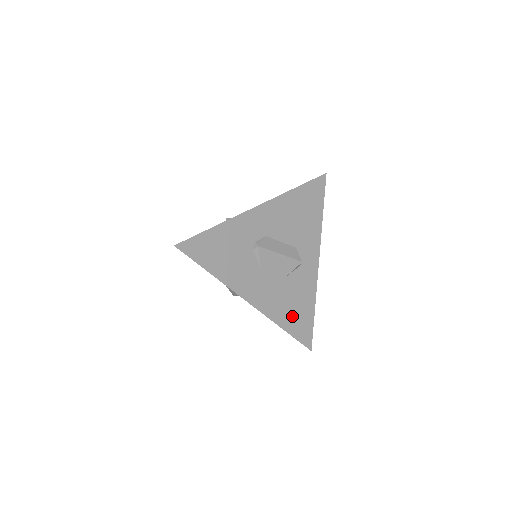
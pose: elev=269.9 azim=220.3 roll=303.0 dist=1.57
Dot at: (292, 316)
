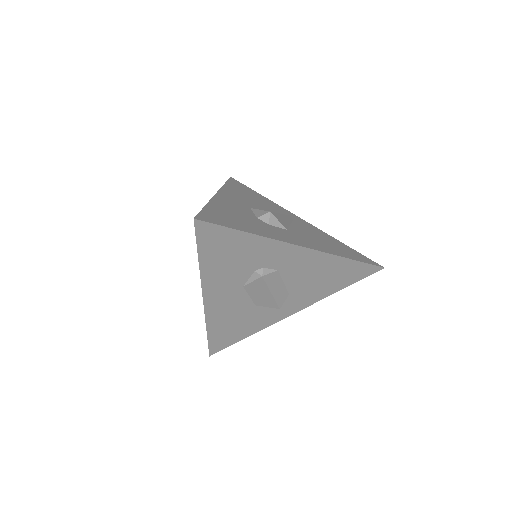
Dot at: (225, 329)
